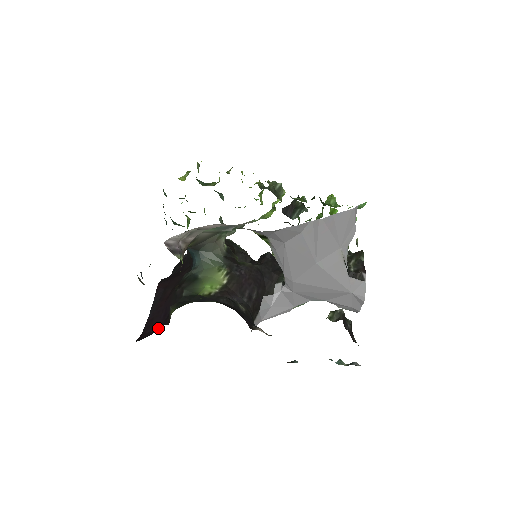
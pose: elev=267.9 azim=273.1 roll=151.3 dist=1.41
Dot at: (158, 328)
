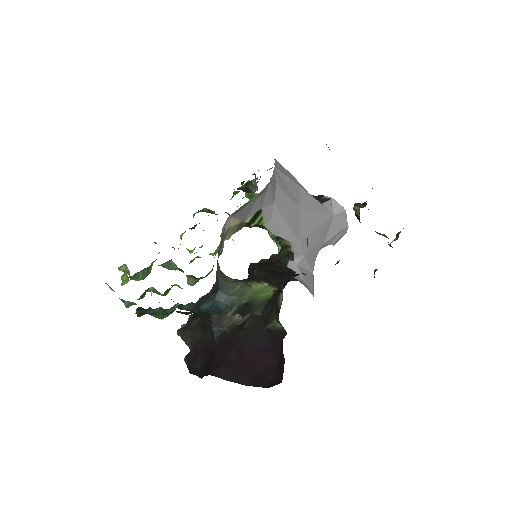
Dot at: (277, 359)
